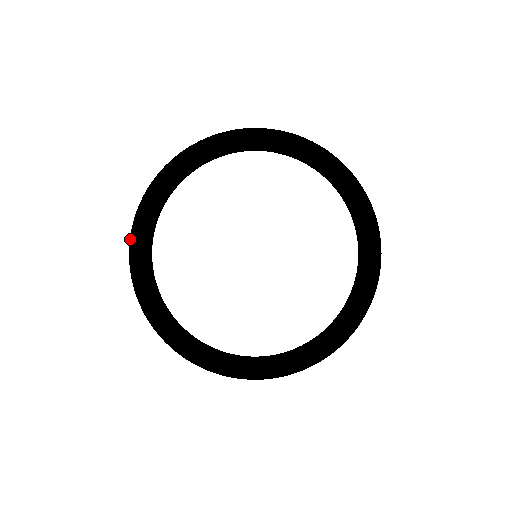
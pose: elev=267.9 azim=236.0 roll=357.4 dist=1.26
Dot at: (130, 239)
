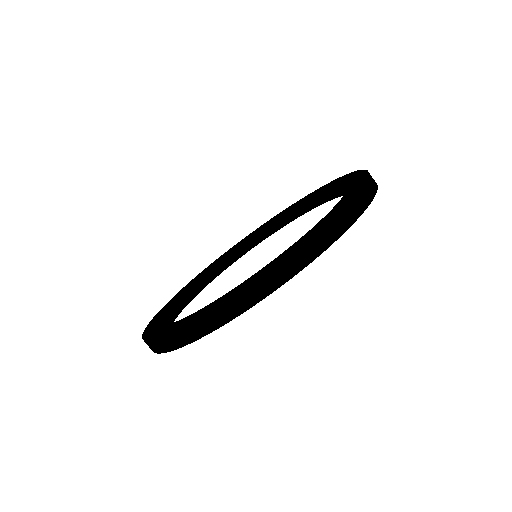
Dot at: (144, 330)
